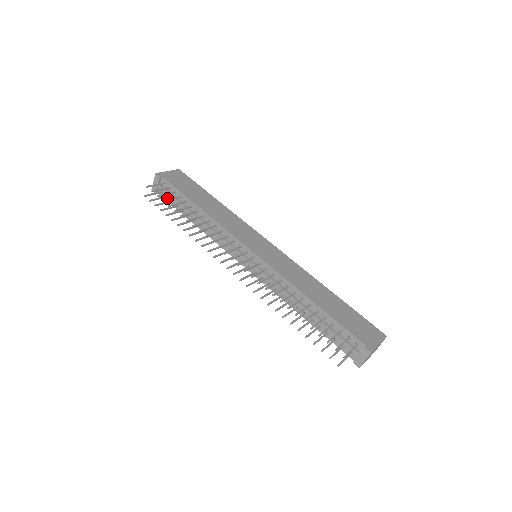
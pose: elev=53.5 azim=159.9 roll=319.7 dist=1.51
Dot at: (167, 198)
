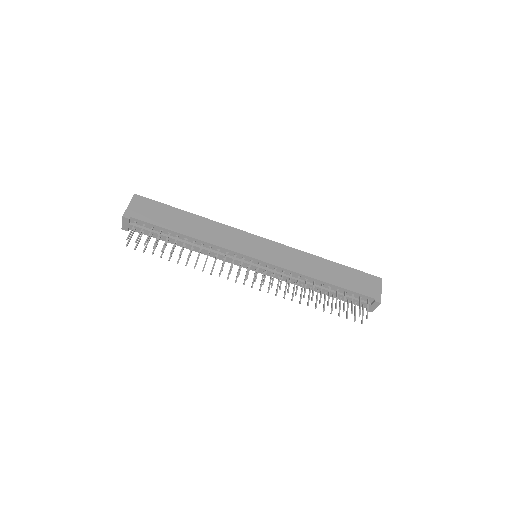
Dot at: (144, 233)
